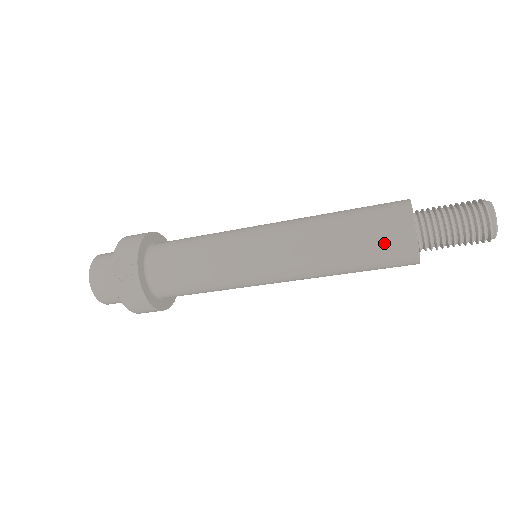
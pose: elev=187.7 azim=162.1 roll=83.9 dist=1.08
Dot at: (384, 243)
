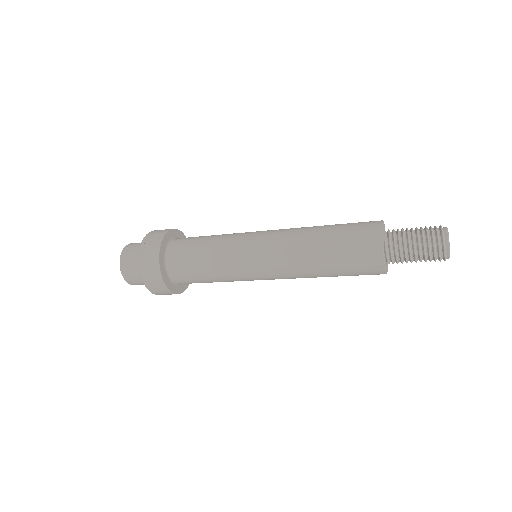
Dot at: (356, 237)
